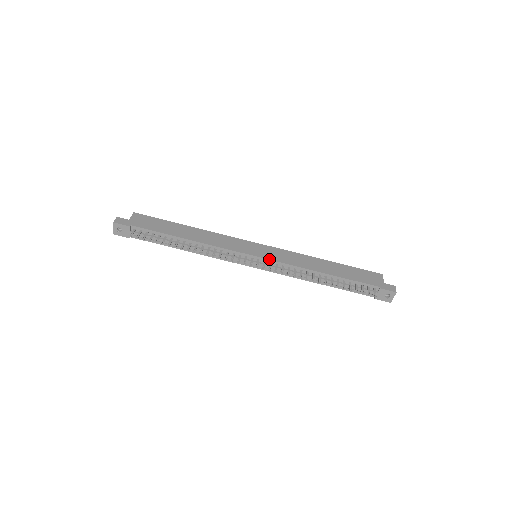
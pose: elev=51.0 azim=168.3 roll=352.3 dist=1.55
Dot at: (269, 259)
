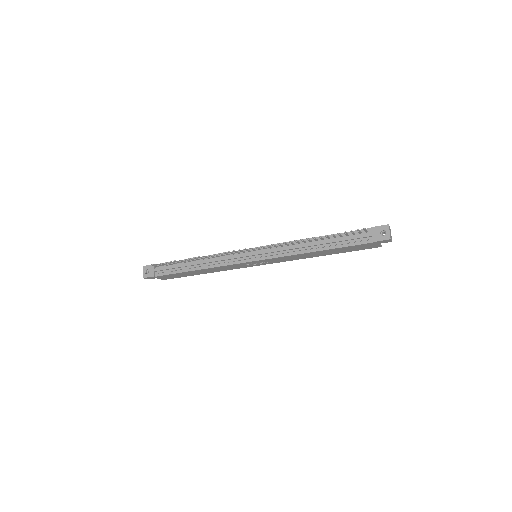
Dot at: (263, 246)
